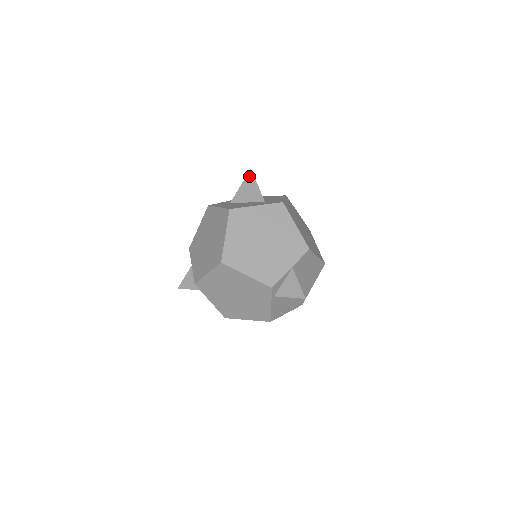
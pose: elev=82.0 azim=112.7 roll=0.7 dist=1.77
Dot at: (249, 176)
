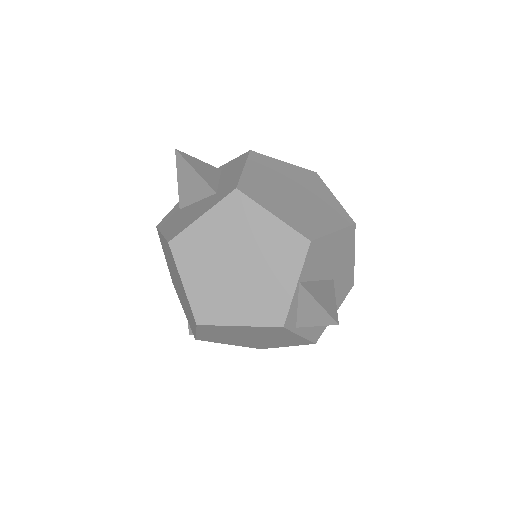
Dot at: (179, 161)
